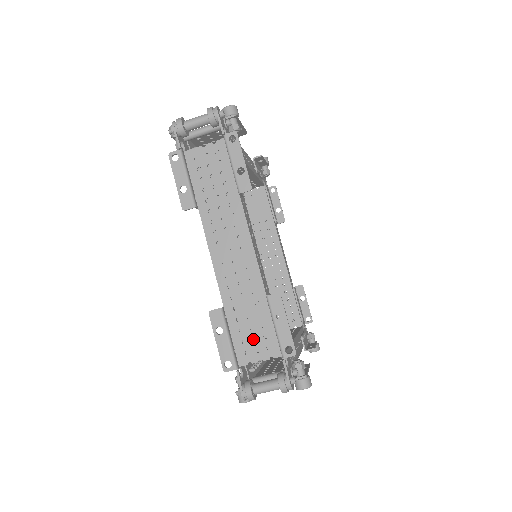
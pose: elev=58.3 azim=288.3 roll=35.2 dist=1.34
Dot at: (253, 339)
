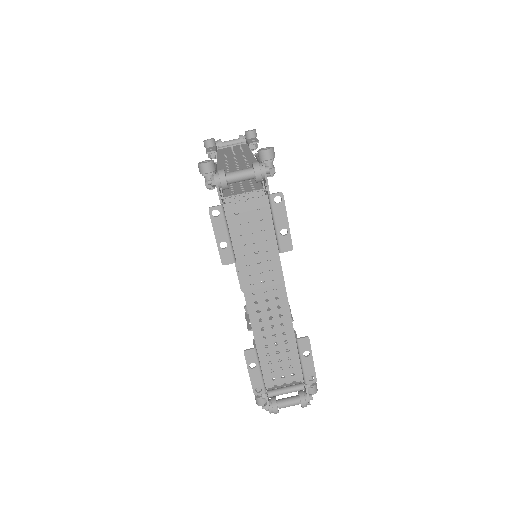
Dot at: occluded
